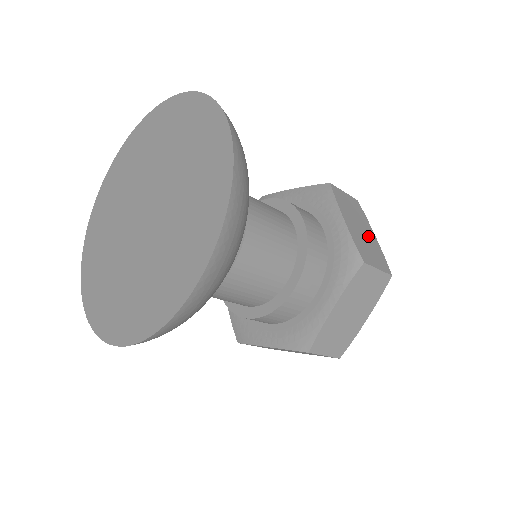
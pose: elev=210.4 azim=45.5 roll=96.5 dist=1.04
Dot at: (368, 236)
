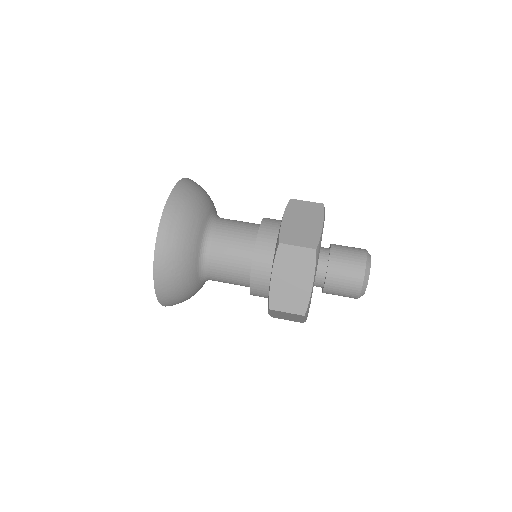
Dot at: (299, 285)
